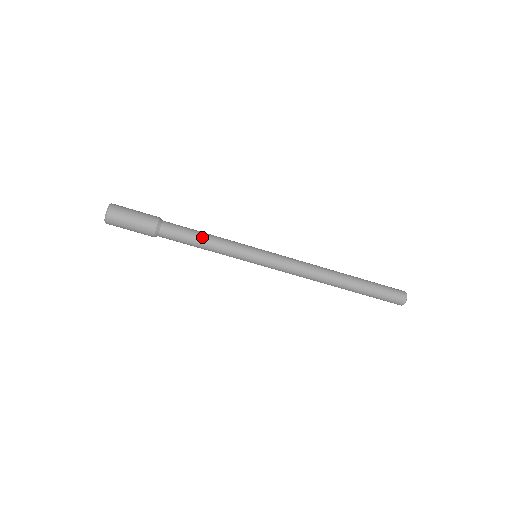
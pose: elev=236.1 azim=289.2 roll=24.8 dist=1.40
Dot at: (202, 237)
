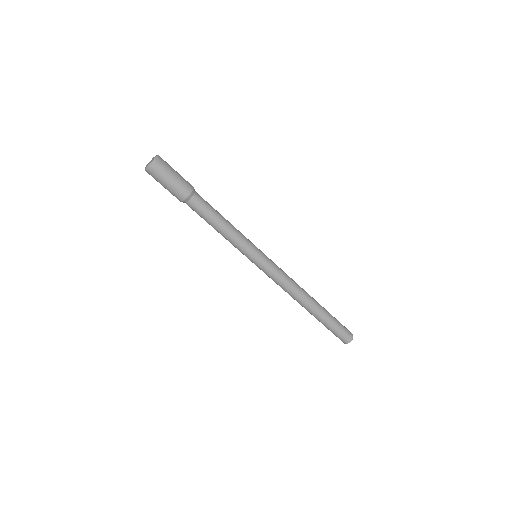
Dot at: occluded
